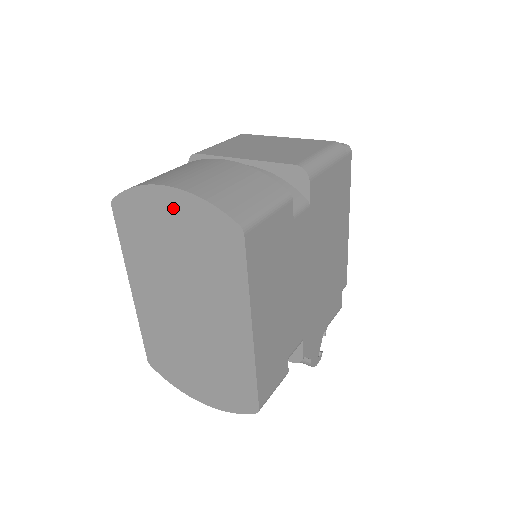
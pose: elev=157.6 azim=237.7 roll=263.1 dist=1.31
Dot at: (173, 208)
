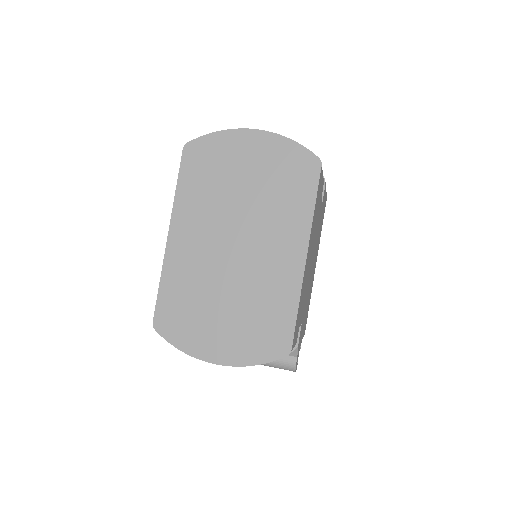
Dot at: (256, 147)
